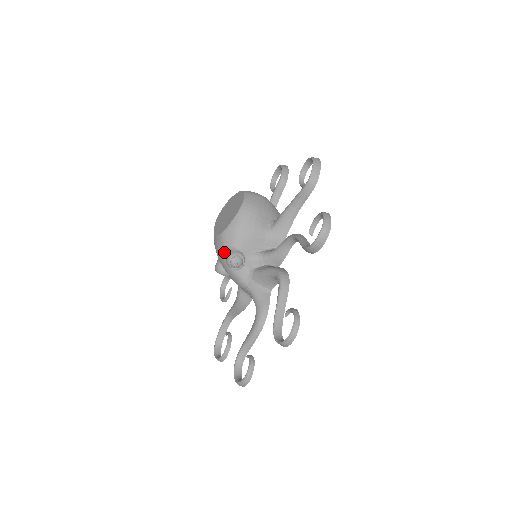
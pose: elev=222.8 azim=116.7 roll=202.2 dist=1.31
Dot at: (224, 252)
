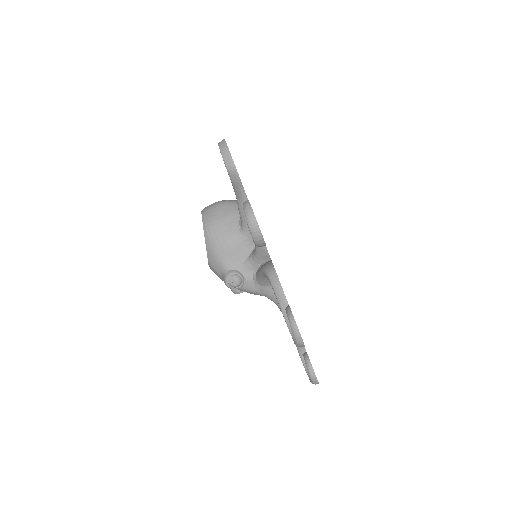
Dot at: (222, 278)
